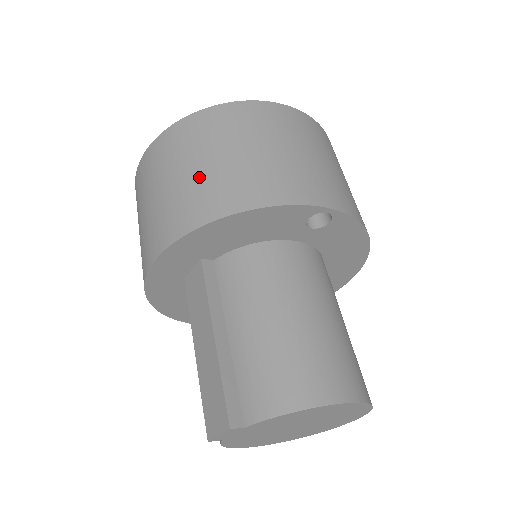
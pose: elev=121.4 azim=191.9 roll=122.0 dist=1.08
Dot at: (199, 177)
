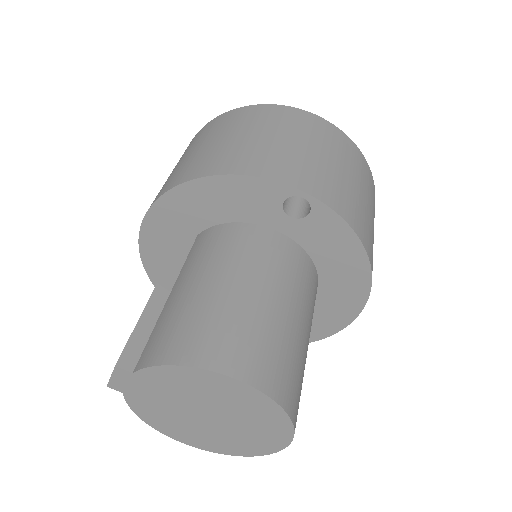
Dot at: (200, 152)
